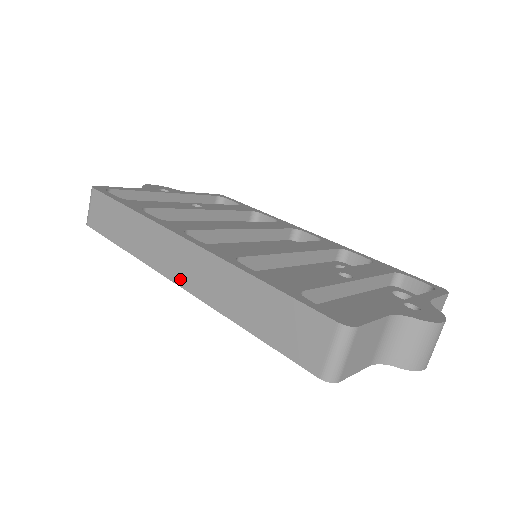
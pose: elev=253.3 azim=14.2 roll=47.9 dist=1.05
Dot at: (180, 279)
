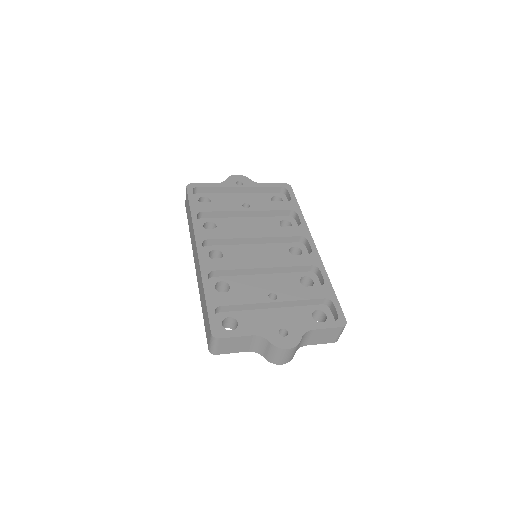
Dot at: occluded
